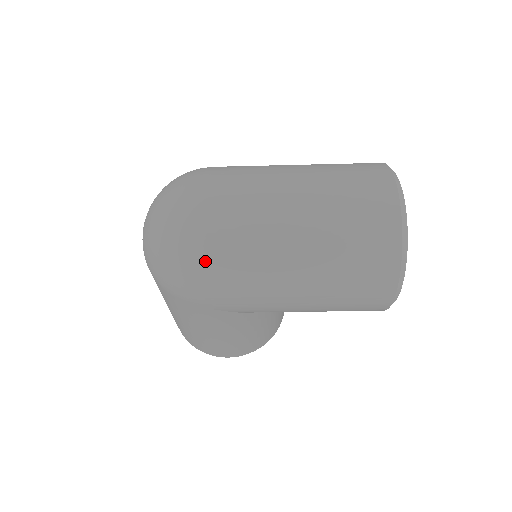
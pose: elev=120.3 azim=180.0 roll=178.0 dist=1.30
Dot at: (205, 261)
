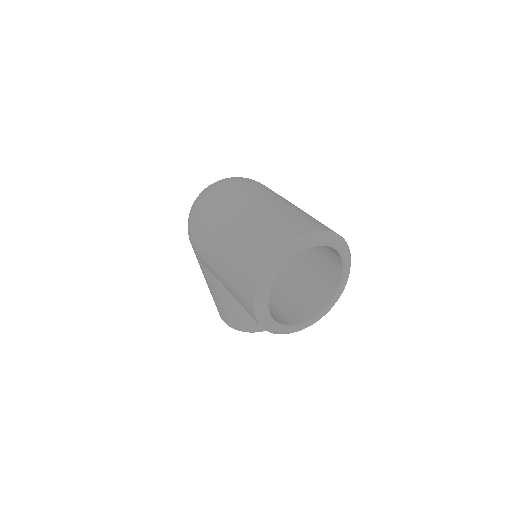
Dot at: (196, 216)
